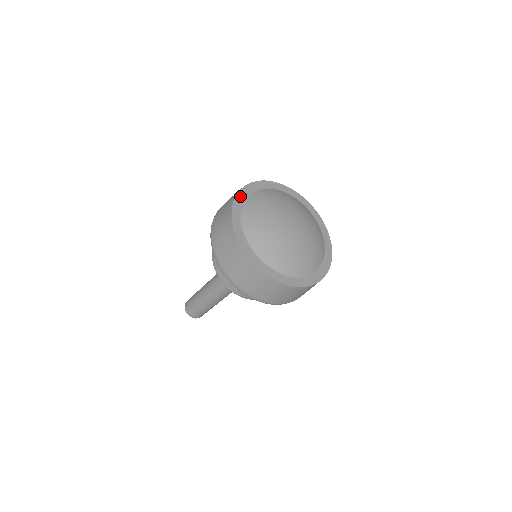
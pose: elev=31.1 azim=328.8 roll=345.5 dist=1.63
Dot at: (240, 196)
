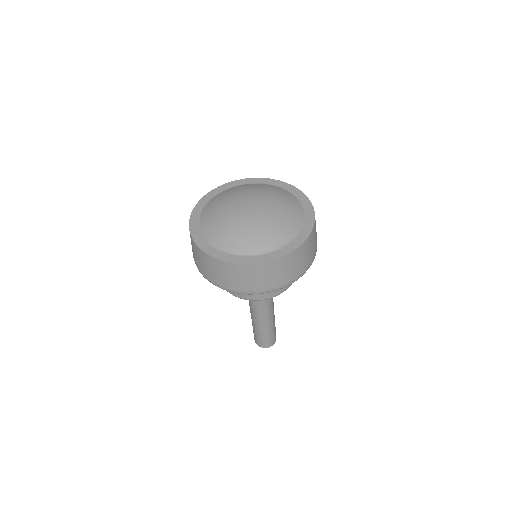
Dot at: (197, 209)
